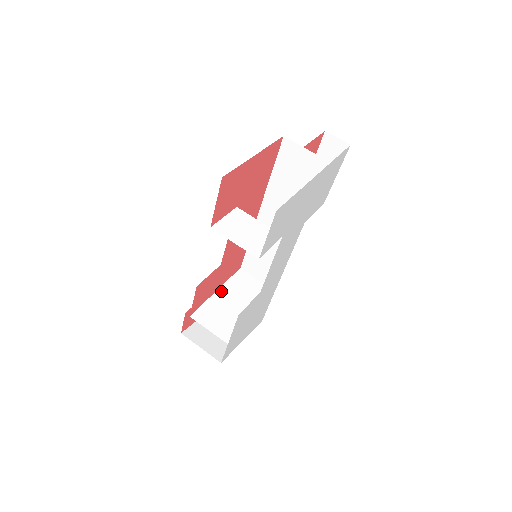
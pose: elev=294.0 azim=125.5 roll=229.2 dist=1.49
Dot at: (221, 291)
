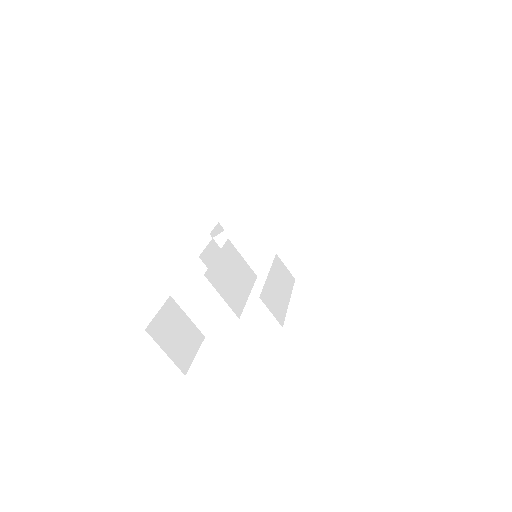
Dot at: (250, 218)
